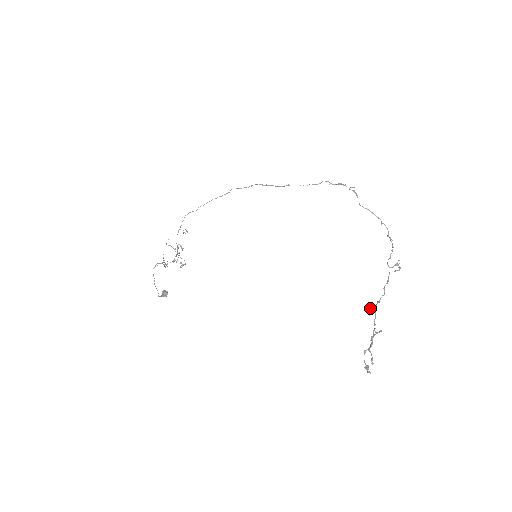
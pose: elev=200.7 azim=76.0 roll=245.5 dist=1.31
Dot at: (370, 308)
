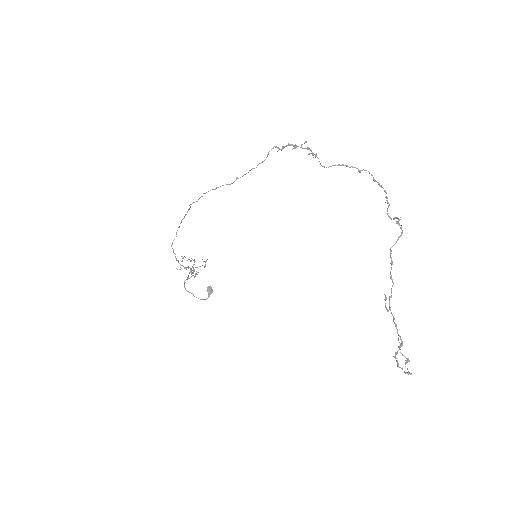
Dot at: occluded
